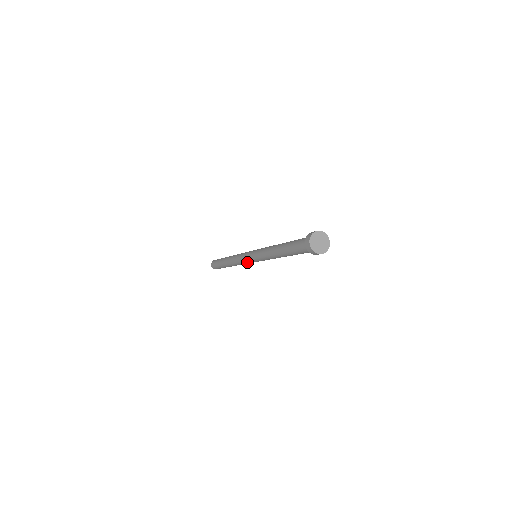
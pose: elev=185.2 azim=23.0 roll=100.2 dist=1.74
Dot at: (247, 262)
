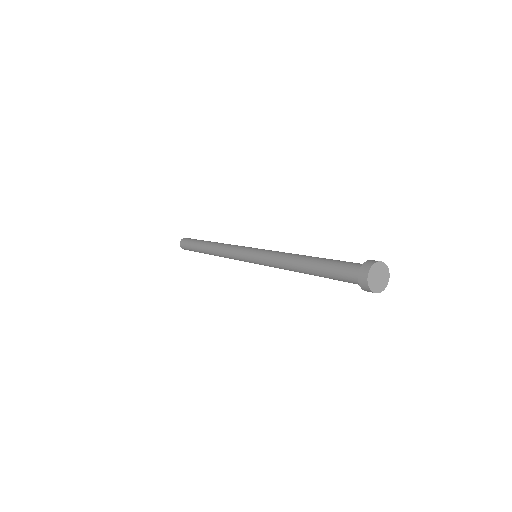
Dot at: occluded
